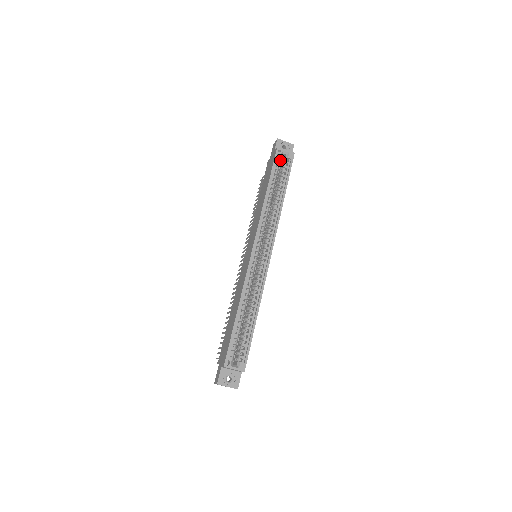
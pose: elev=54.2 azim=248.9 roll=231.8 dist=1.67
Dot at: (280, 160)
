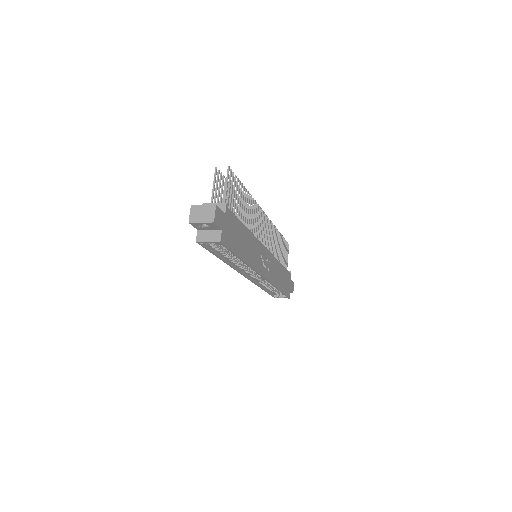
Dot at: (211, 243)
